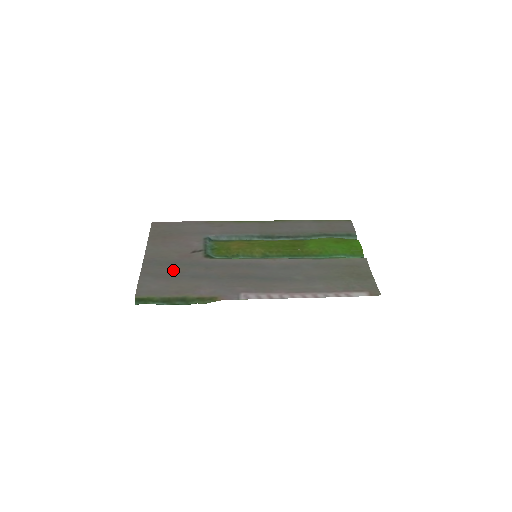
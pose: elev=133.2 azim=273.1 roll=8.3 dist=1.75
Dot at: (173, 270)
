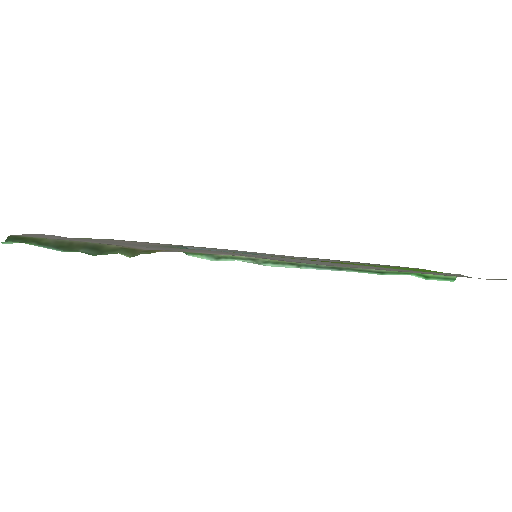
Dot at: (106, 242)
